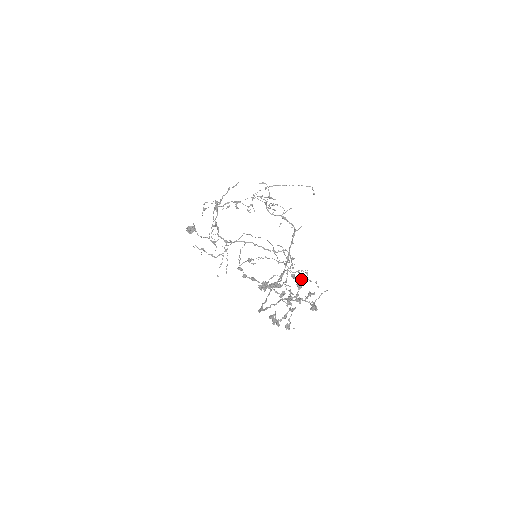
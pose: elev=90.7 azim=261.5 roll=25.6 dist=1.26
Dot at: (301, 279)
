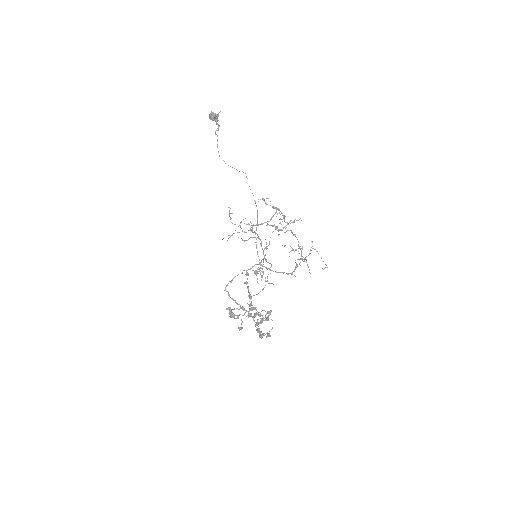
Dot at: occluded
